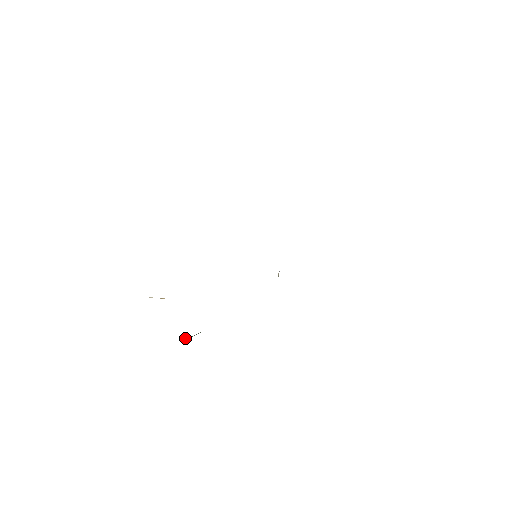
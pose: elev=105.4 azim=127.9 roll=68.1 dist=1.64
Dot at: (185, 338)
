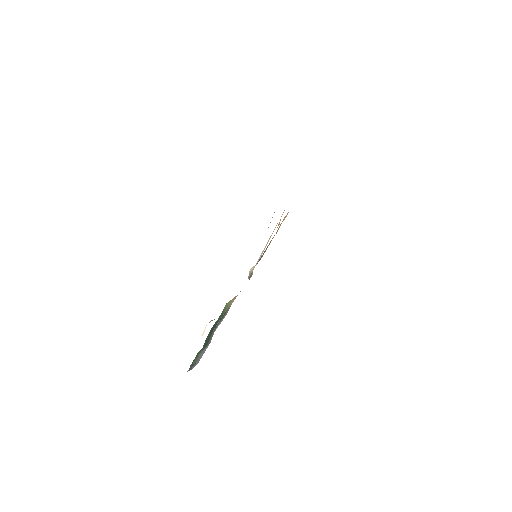
Dot at: (195, 360)
